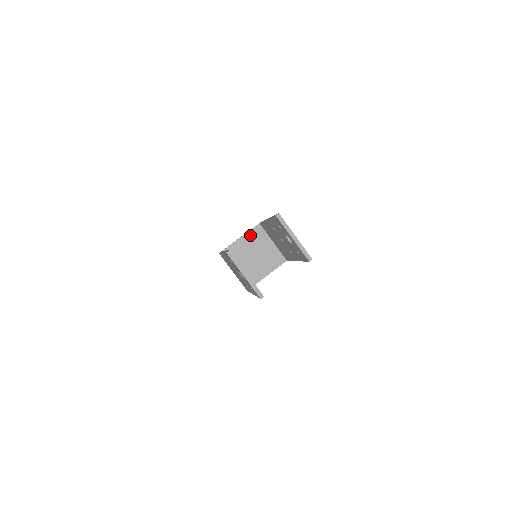
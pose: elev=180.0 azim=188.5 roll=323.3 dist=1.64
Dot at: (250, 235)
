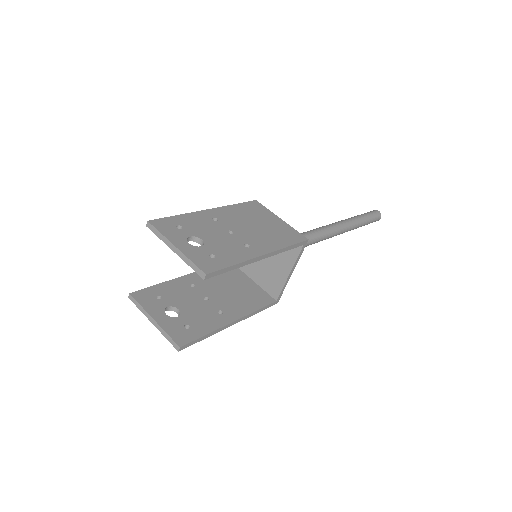
Dot at: occluded
